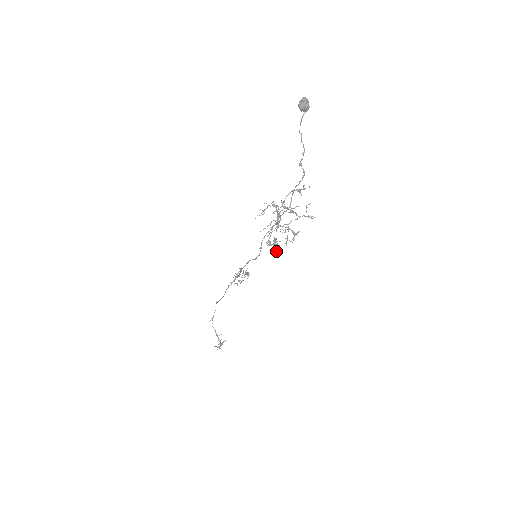
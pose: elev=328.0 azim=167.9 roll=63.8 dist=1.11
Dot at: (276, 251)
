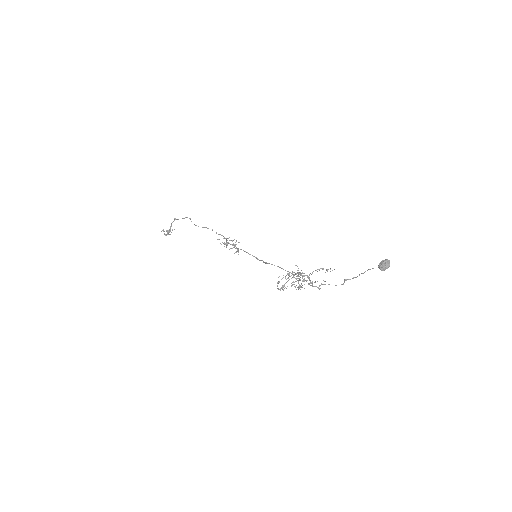
Dot at: occluded
